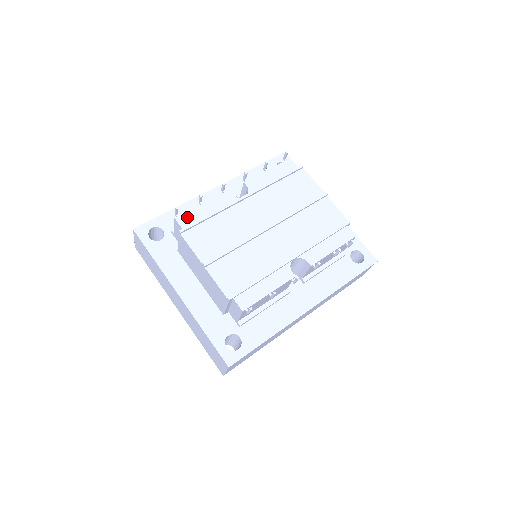
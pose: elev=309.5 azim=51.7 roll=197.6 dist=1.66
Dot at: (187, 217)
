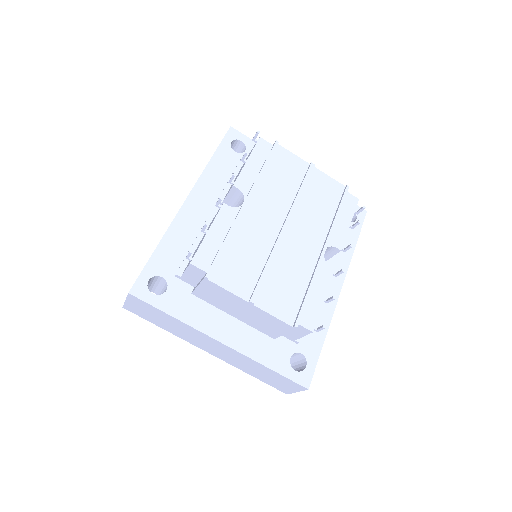
Dot at: (202, 255)
